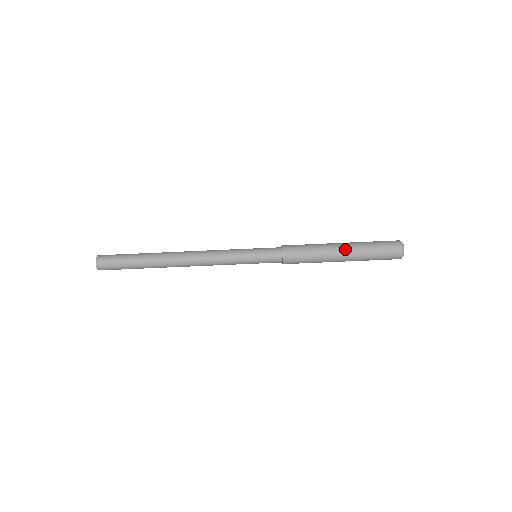
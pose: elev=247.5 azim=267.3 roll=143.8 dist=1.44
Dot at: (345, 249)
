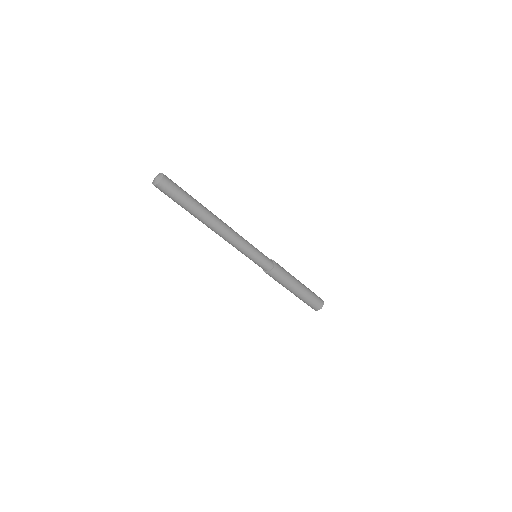
Dot at: (302, 288)
